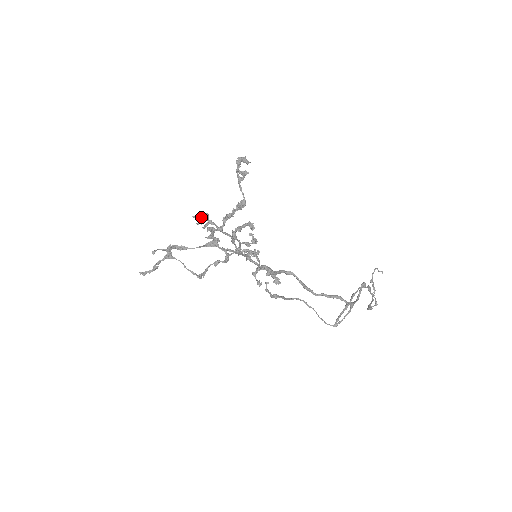
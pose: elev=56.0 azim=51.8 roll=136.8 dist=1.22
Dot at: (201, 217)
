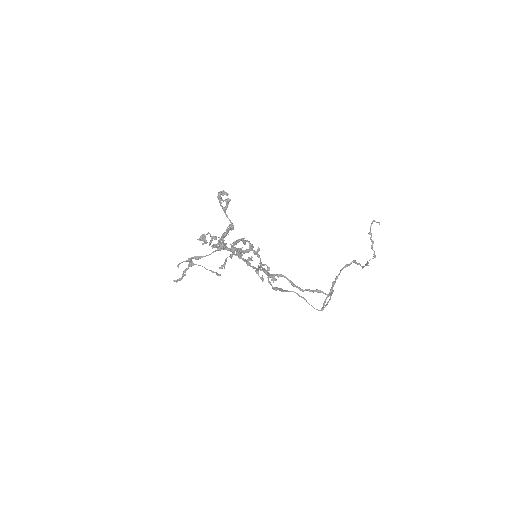
Dot at: (205, 238)
